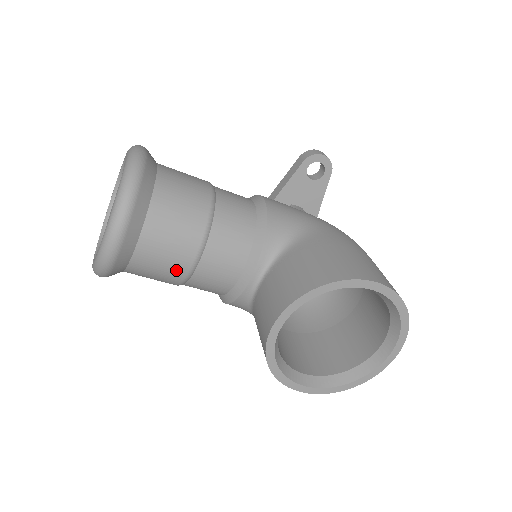
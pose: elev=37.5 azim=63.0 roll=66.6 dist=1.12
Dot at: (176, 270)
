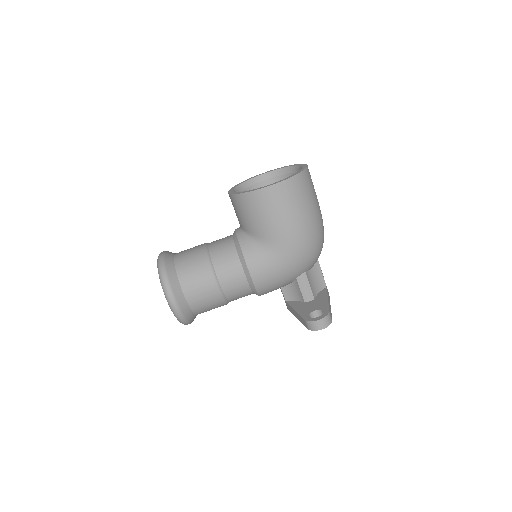
Dot at: (198, 251)
